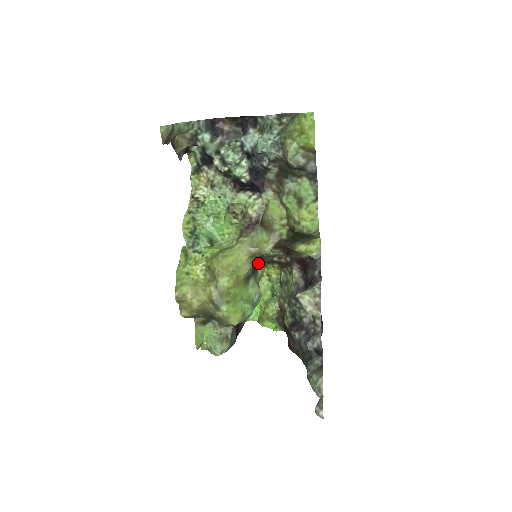
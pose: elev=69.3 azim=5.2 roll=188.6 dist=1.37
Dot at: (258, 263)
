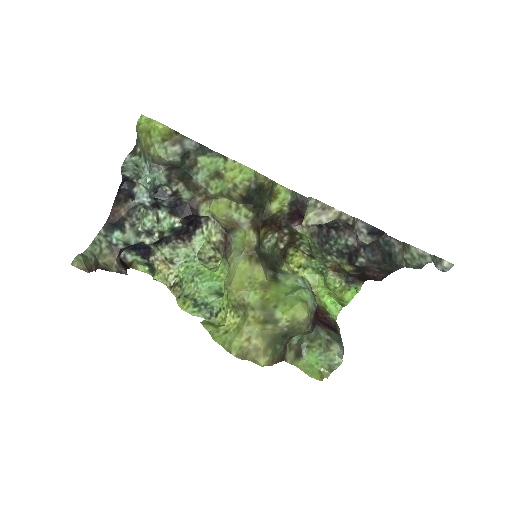
Dot at: (271, 263)
